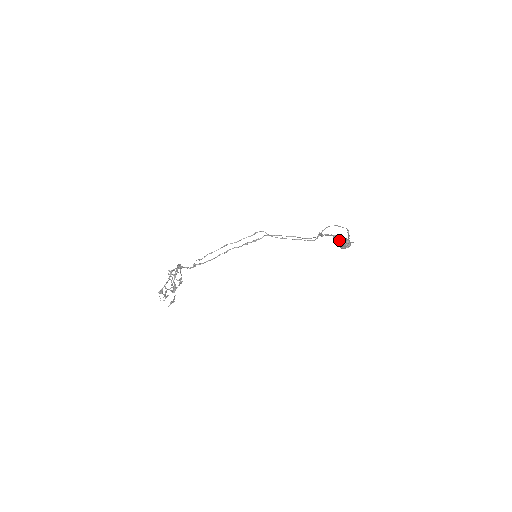
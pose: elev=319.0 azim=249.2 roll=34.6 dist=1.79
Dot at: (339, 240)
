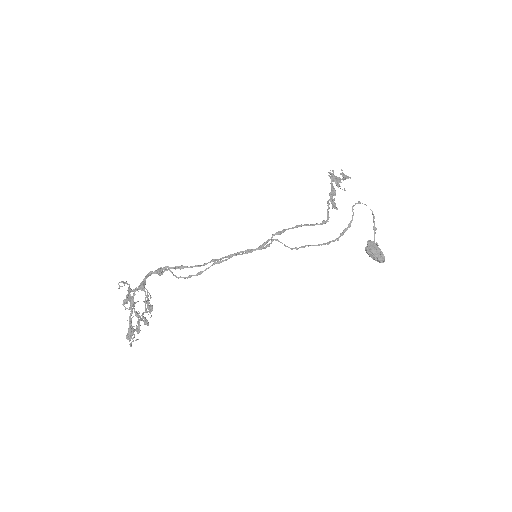
Dot at: (372, 252)
